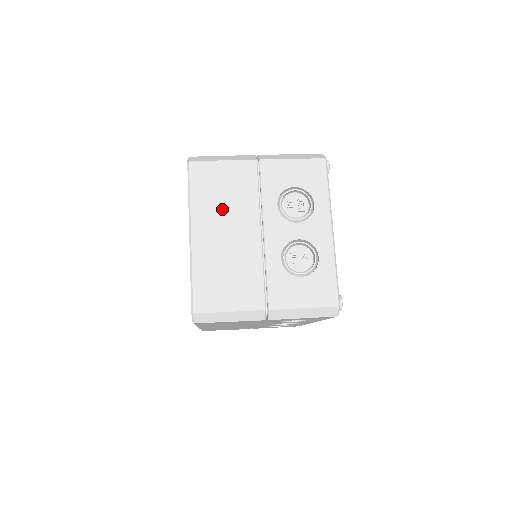
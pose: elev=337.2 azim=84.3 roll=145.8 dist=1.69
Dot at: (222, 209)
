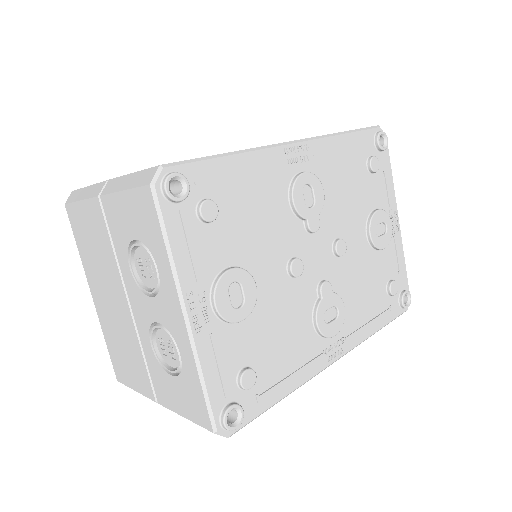
Dot at: (98, 268)
